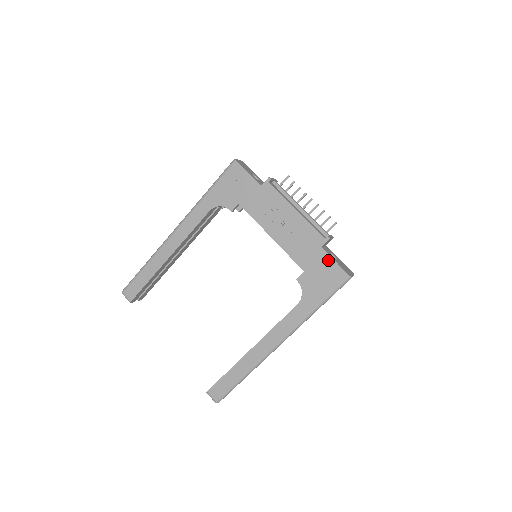
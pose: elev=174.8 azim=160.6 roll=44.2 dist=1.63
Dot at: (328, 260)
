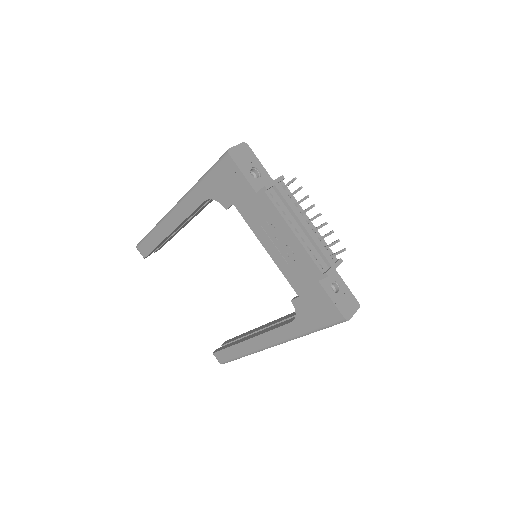
Dot at: (324, 296)
